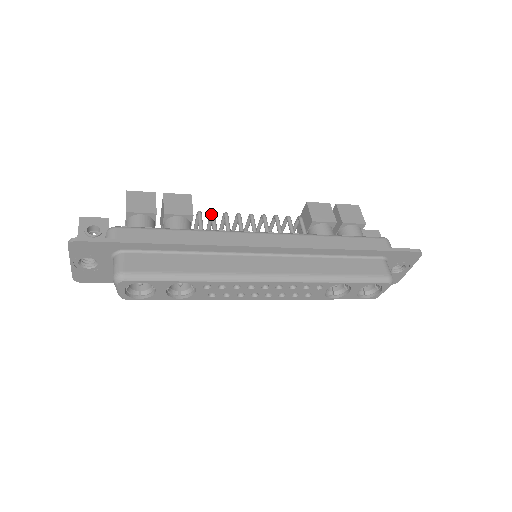
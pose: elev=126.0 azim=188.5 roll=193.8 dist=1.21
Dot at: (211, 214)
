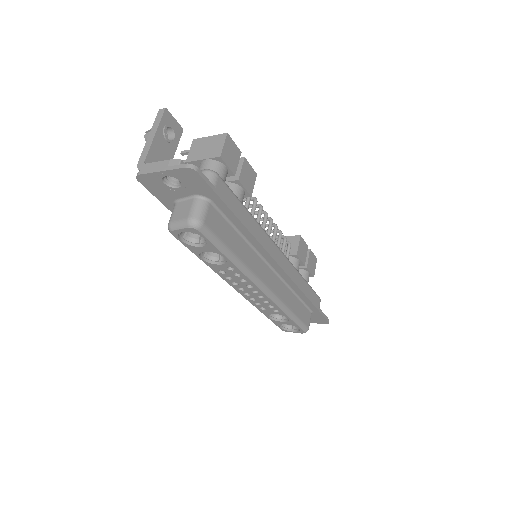
Dot at: (256, 200)
